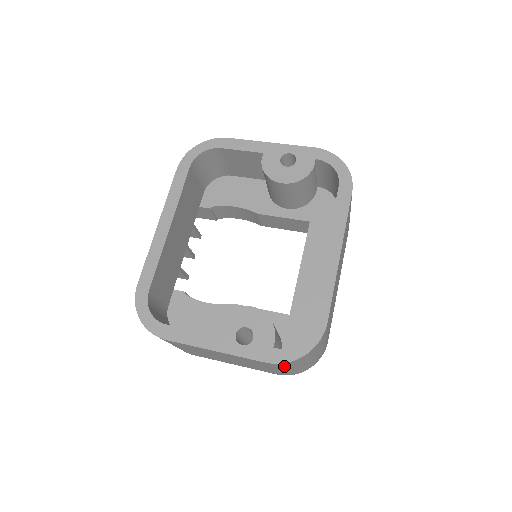
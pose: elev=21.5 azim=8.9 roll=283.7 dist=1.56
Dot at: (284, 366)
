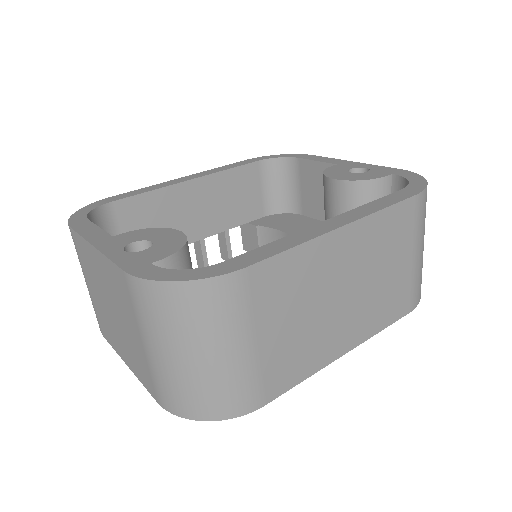
Dot at: (147, 311)
